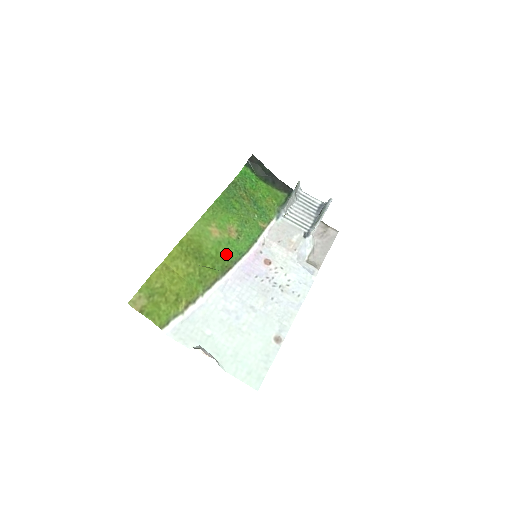
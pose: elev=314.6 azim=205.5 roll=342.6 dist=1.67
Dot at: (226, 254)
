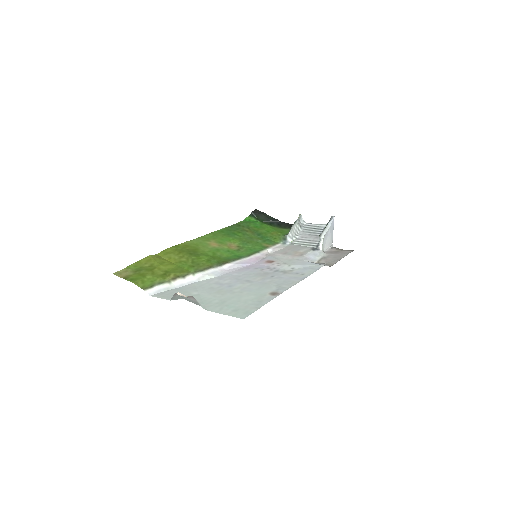
Dot at: (224, 256)
